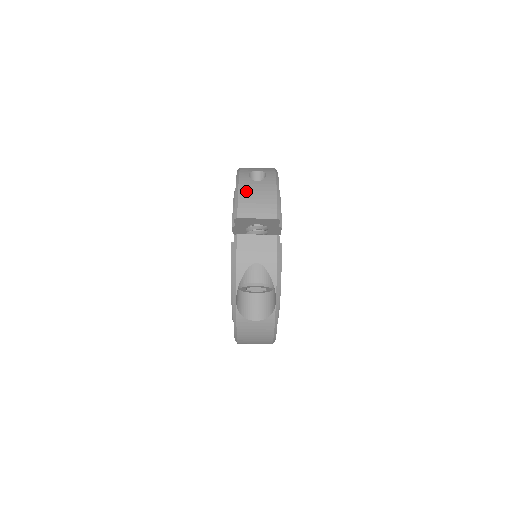
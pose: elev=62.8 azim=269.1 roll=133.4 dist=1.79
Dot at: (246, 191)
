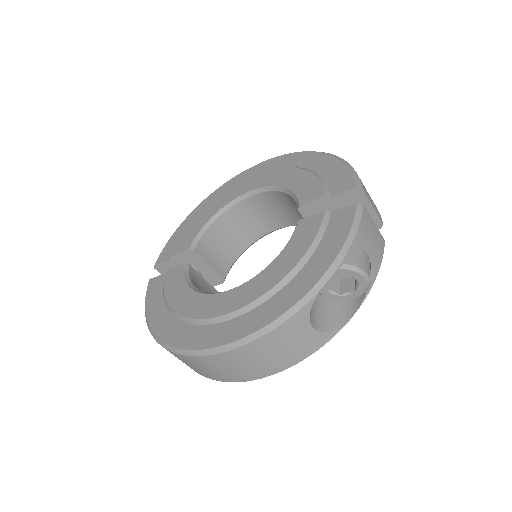
Dot at: occluded
